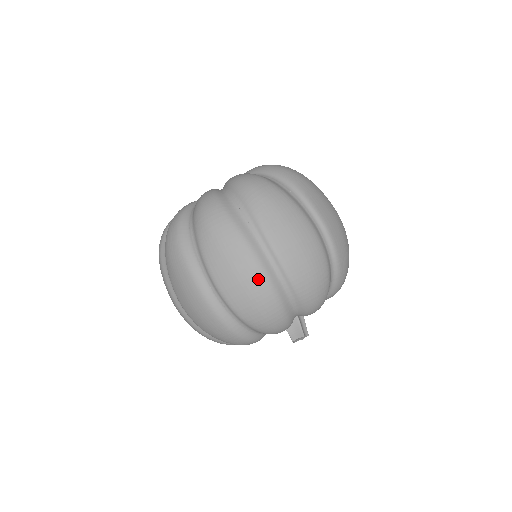
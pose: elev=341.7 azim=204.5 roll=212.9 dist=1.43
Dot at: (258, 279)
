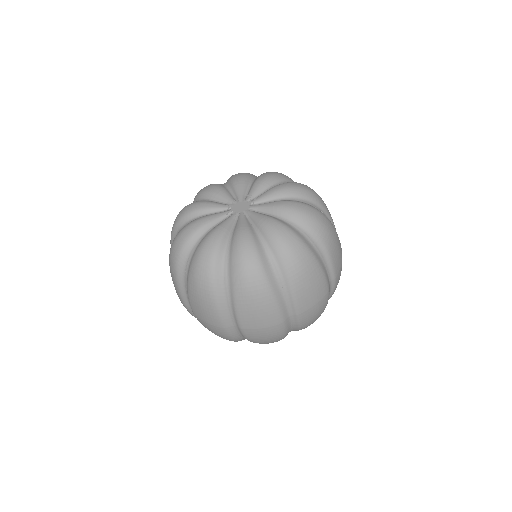
Dot at: (277, 330)
